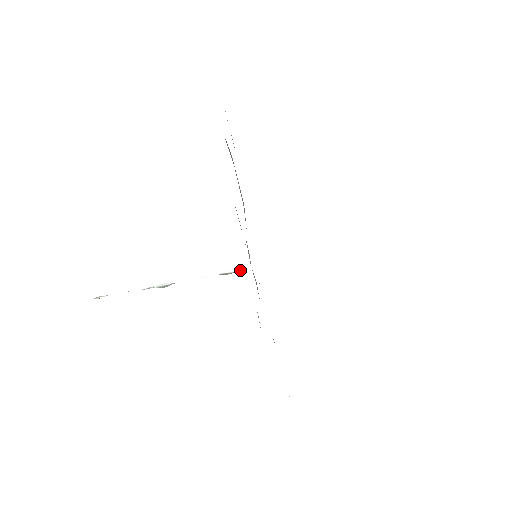
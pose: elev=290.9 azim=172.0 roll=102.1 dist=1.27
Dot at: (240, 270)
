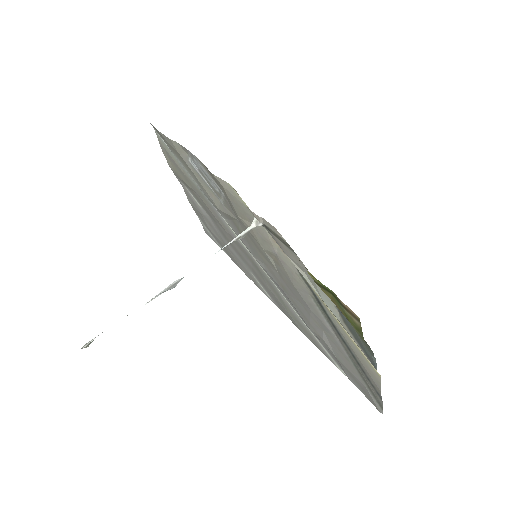
Dot at: (256, 223)
